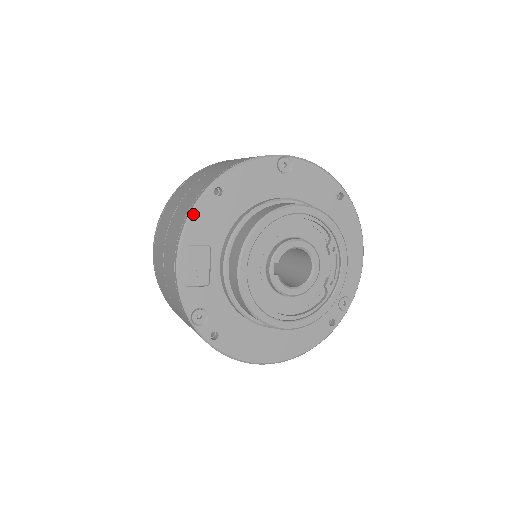
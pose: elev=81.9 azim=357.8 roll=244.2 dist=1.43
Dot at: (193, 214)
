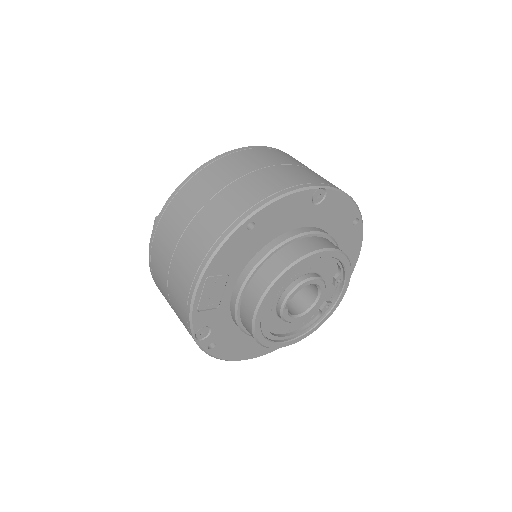
Dot at: (221, 248)
